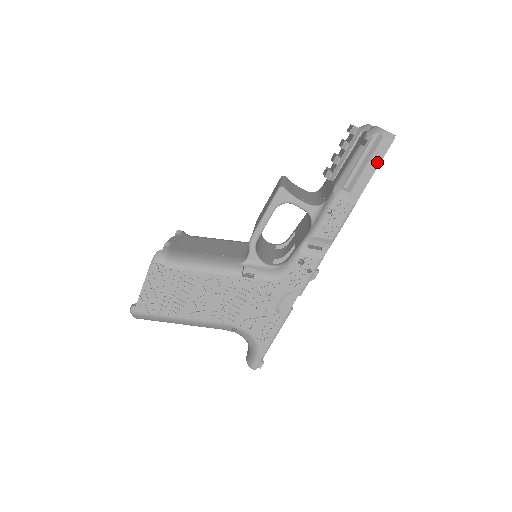
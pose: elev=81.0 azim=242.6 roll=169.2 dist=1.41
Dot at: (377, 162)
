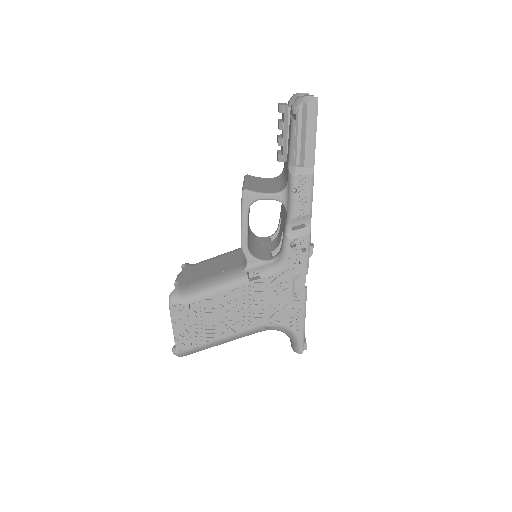
Dot at: (313, 128)
